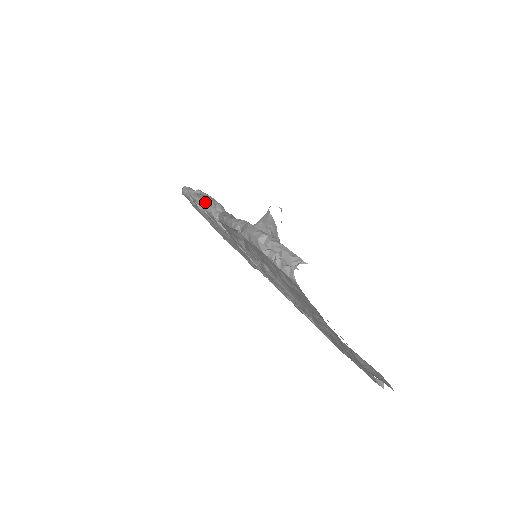
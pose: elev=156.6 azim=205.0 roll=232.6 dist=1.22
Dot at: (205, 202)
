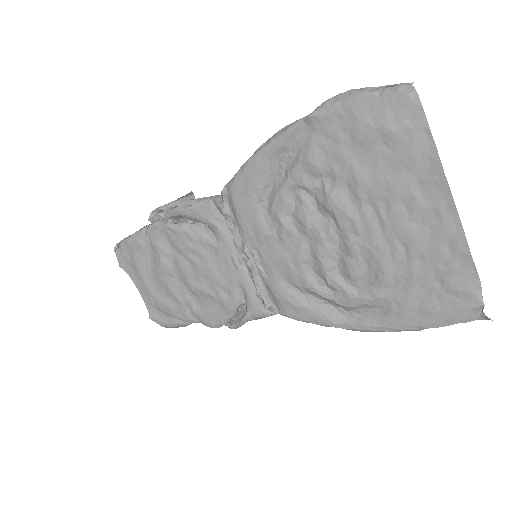
Dot at: (190, 198)
